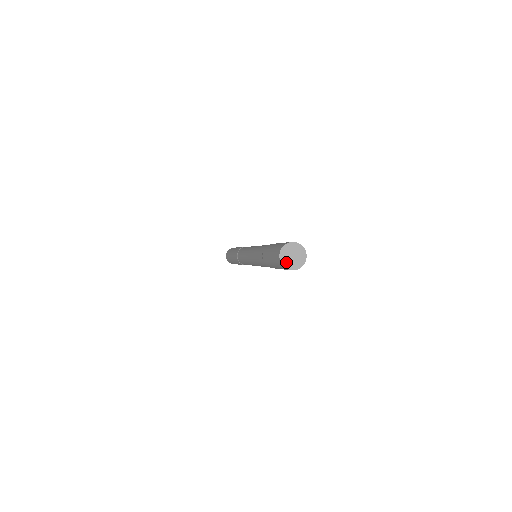
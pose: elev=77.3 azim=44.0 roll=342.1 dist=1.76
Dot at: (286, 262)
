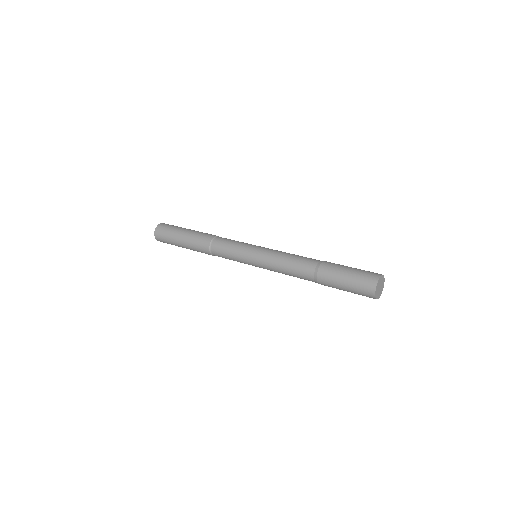
Dot at: (377, 294)
